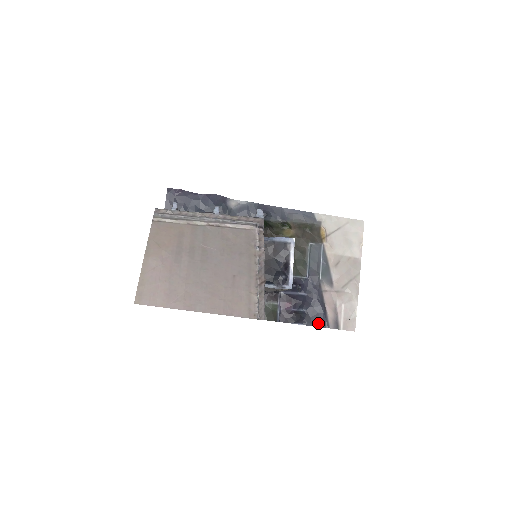
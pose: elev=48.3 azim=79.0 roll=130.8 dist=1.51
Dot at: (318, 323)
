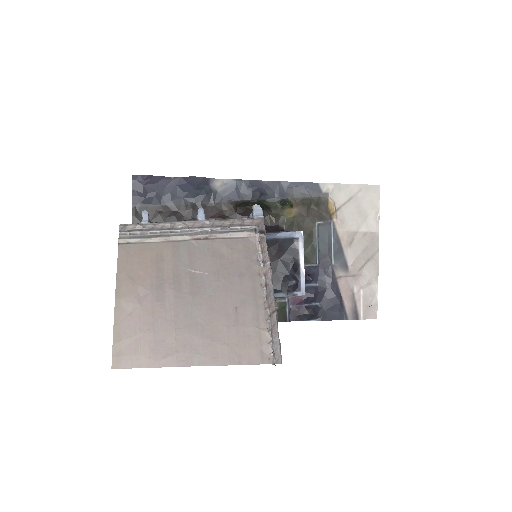
Dot at: (334, 316)
